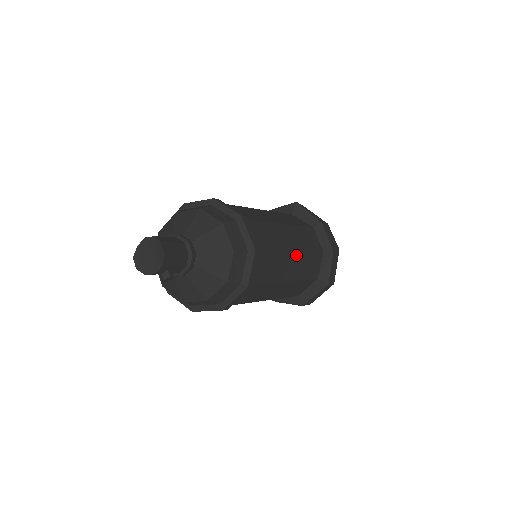
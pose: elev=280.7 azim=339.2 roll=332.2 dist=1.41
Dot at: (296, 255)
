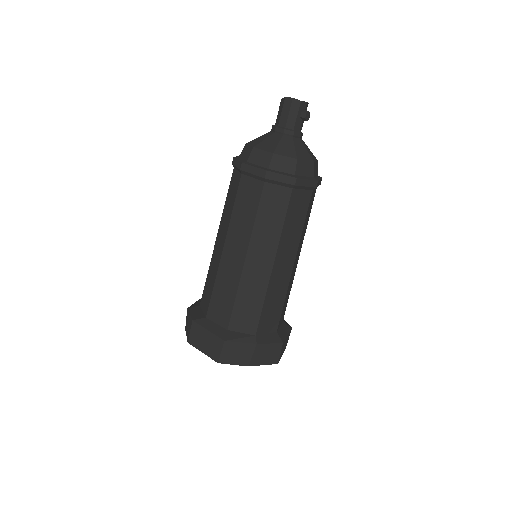
Dot at: occluded
